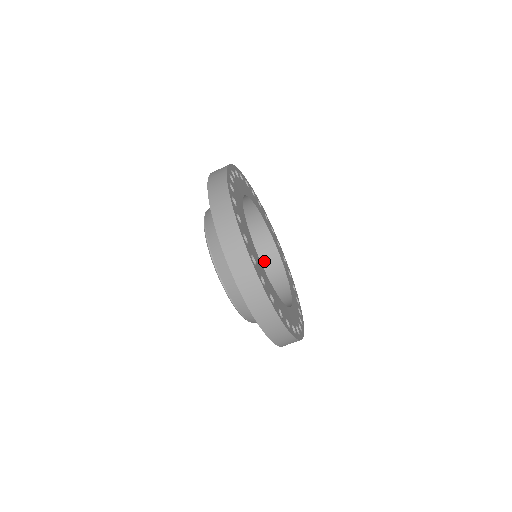
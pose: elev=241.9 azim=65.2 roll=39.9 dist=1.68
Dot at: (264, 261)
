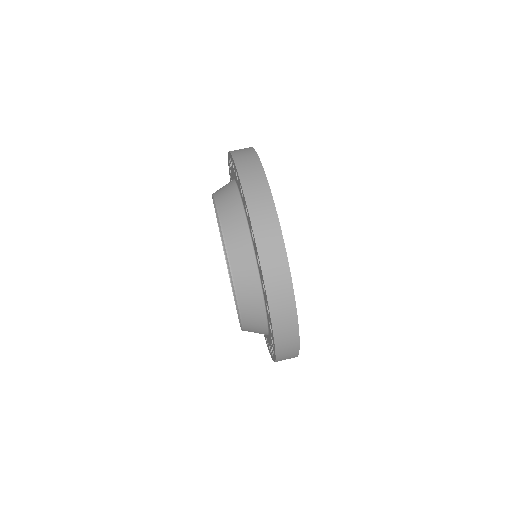
Dot at: occluded
